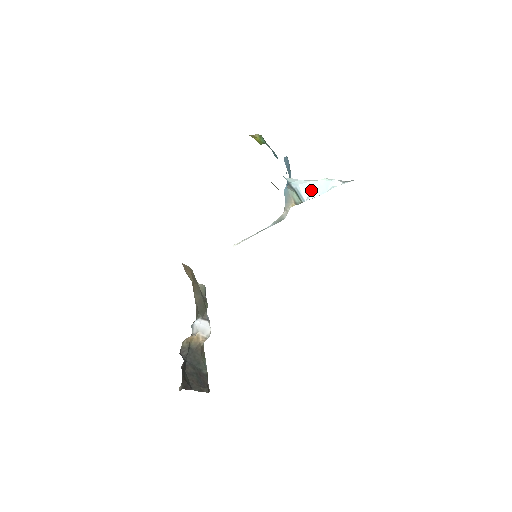
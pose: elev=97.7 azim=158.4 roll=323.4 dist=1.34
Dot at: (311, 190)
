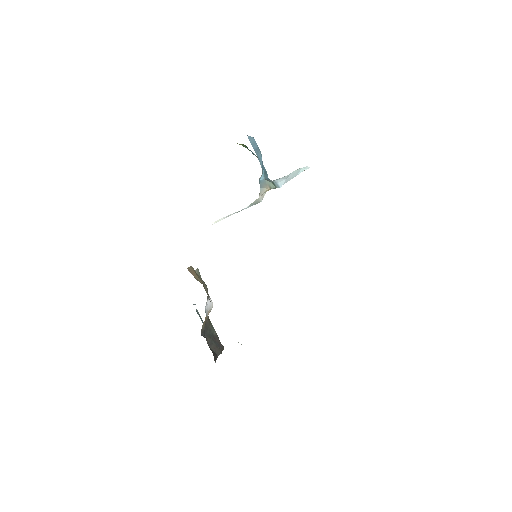
Dot at: (286, 179)
